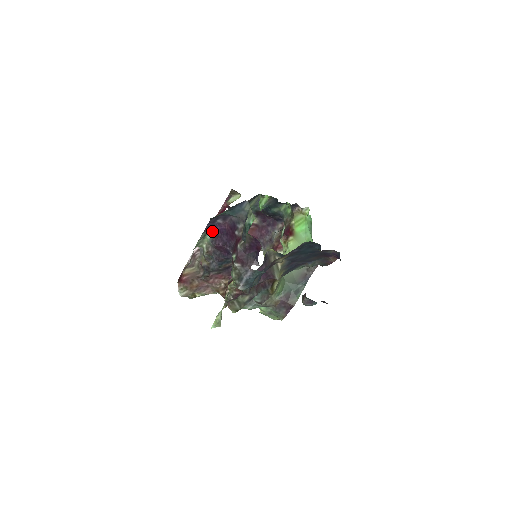
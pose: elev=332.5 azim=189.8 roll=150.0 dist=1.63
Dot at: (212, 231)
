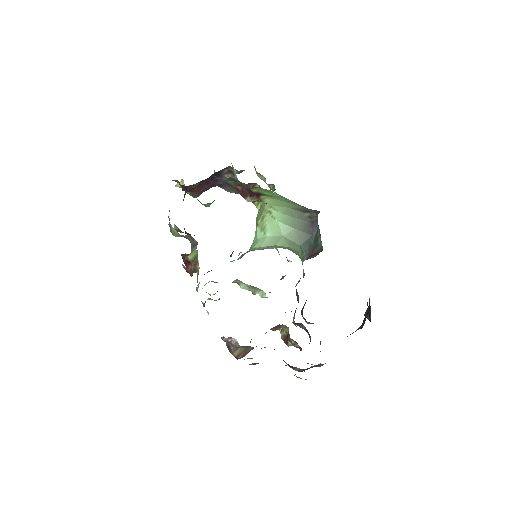
Dot at: occluded
